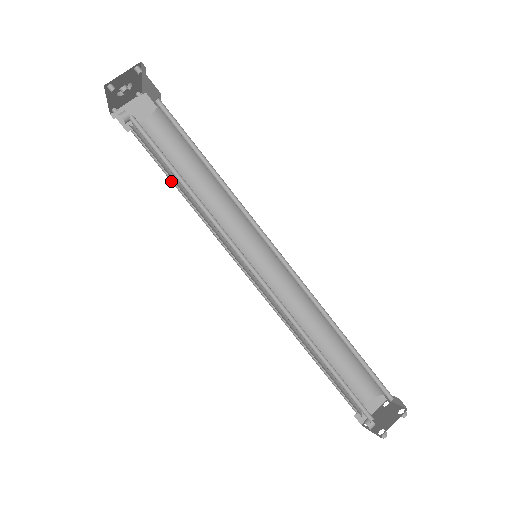
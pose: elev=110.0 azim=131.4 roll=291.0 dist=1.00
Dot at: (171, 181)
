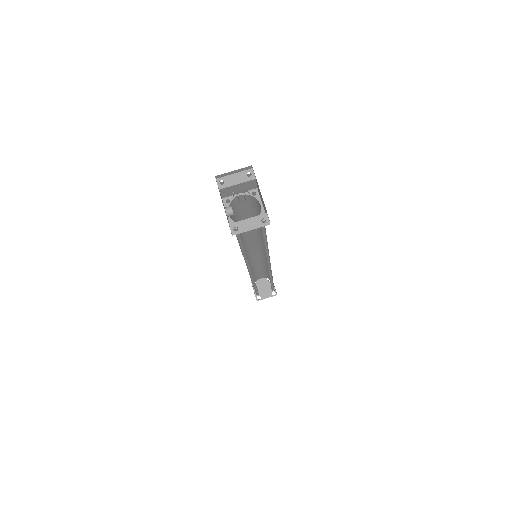
Dot at: occluded
